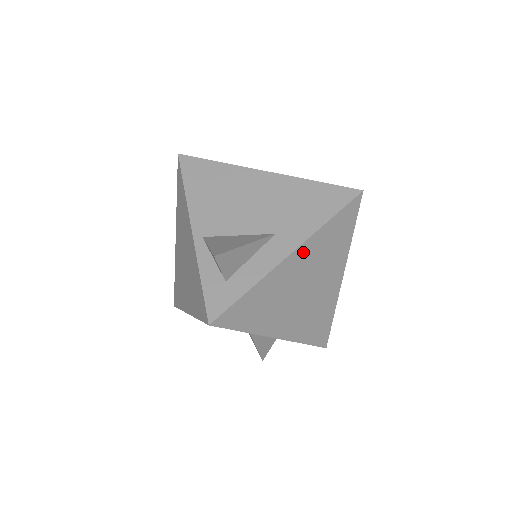
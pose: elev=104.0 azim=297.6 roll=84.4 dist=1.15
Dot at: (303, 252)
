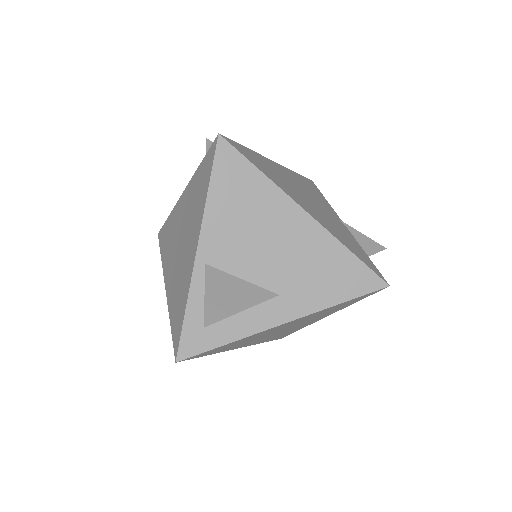
Dot at: (297, 320)
